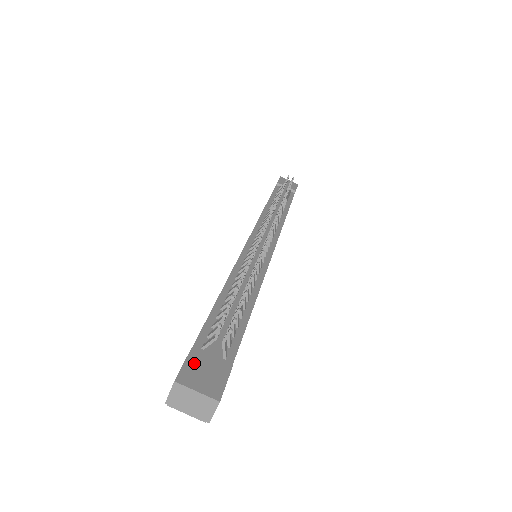
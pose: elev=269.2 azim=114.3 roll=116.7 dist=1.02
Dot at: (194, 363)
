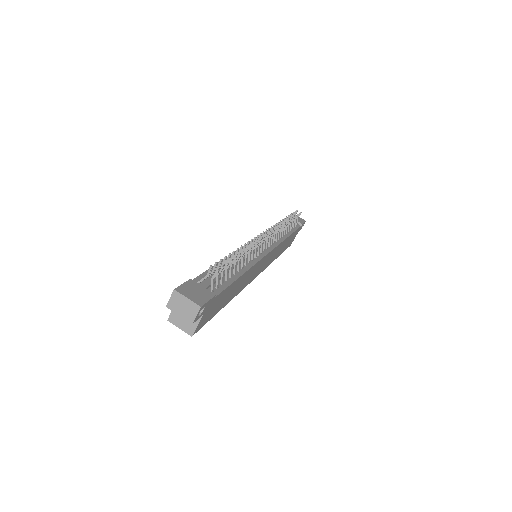
Dot at: (190, 286)
